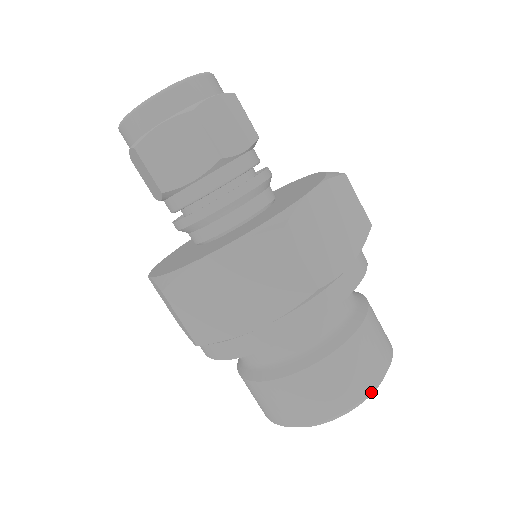
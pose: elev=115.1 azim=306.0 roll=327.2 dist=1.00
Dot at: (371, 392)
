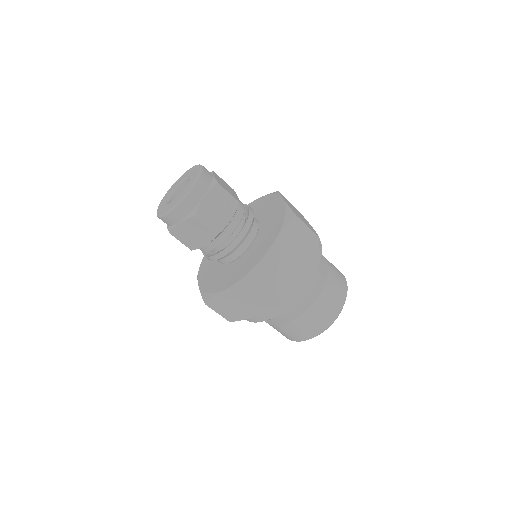
Dot at: occluded
